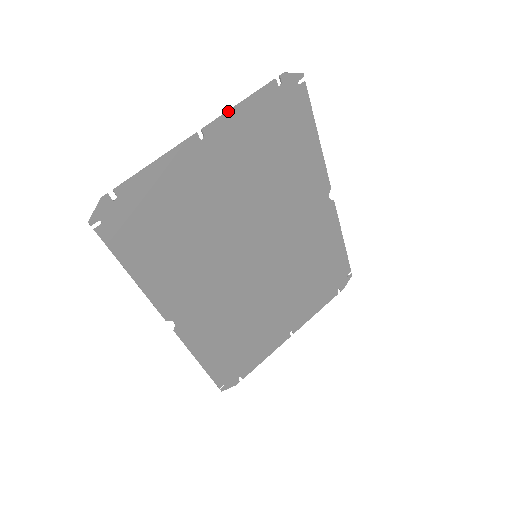
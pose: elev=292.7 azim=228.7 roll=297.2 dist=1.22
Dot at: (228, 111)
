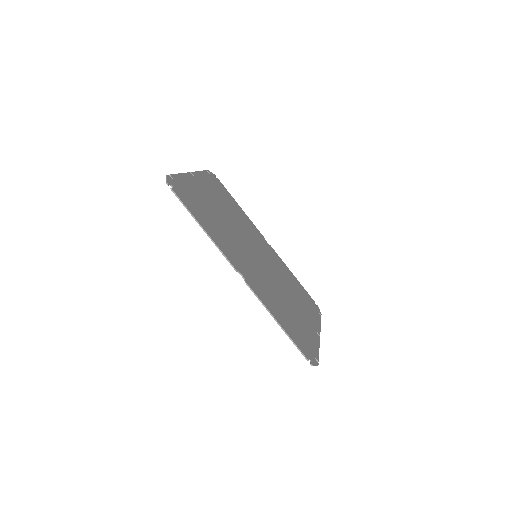
Dot at: (196, 171)
